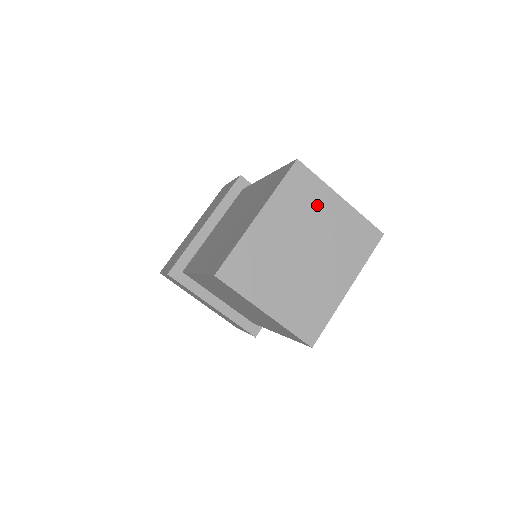
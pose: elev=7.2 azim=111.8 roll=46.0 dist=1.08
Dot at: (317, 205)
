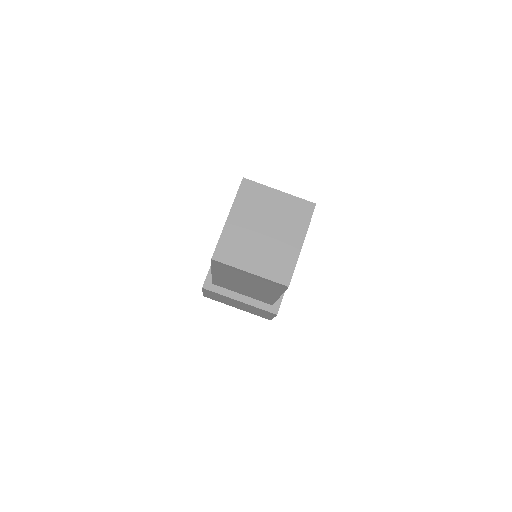
Dot at: (264, 200)
